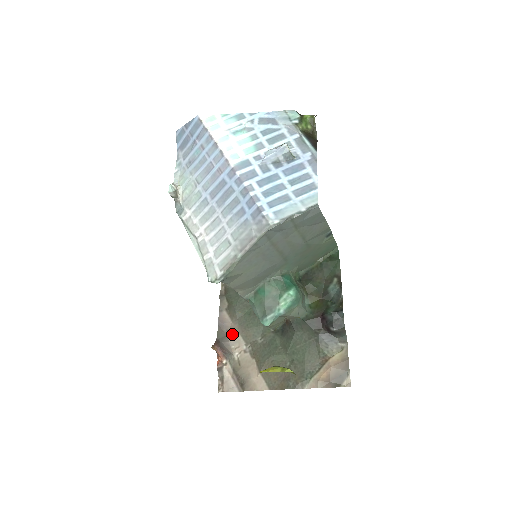
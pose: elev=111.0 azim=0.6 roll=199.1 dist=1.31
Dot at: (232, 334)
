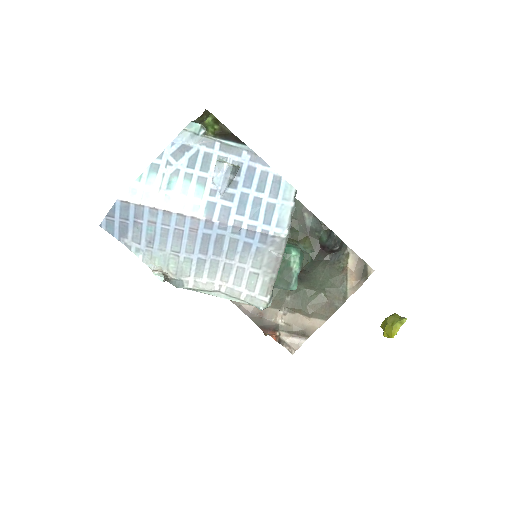
Dot at: (264, 313)
